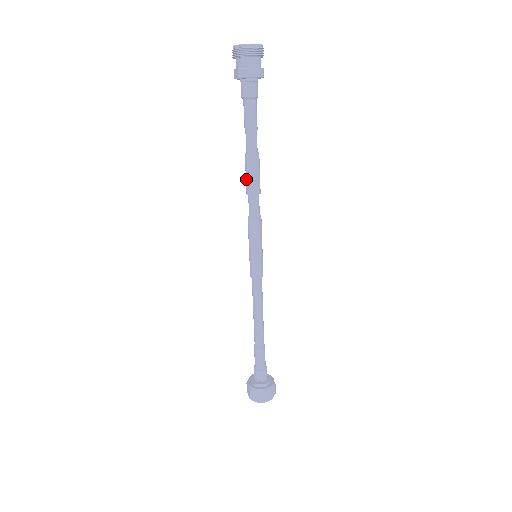
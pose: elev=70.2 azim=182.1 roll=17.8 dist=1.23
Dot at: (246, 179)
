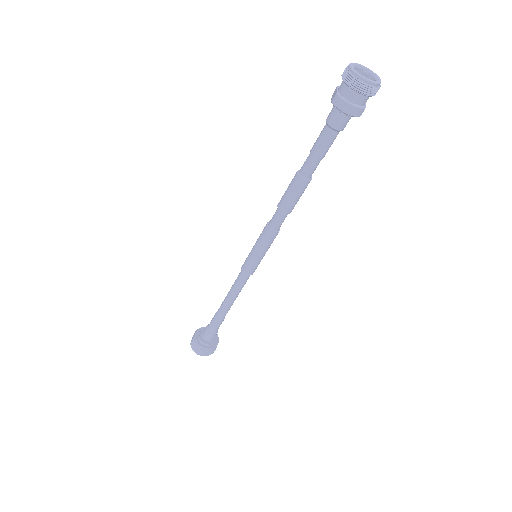
Dot at: (284, 193)
